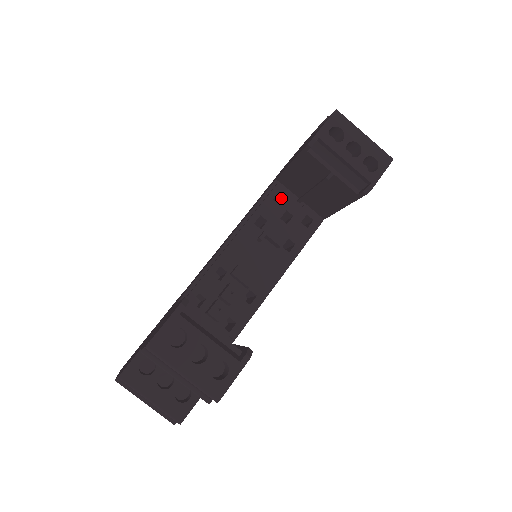
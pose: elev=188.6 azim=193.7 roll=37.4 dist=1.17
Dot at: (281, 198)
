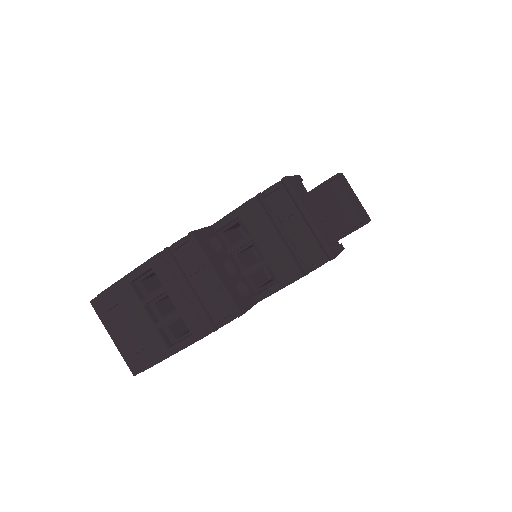
Dot at: occluded
